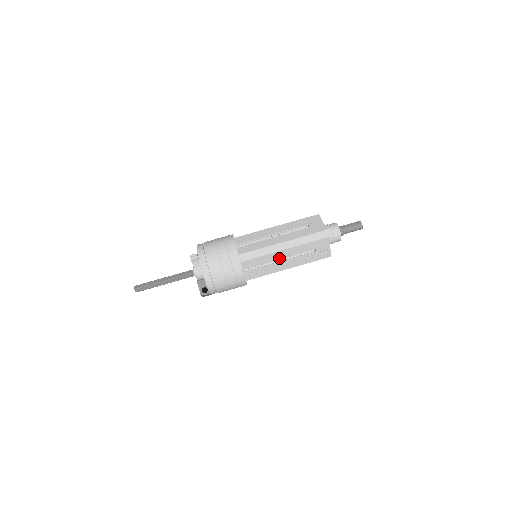
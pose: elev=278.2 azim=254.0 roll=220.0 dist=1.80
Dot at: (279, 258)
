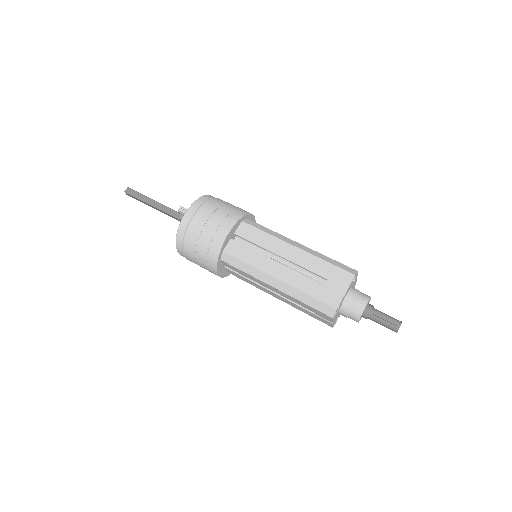
Dot at: (266, 286)
